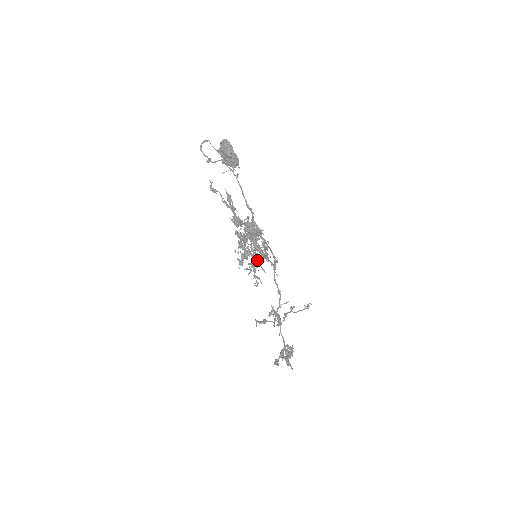
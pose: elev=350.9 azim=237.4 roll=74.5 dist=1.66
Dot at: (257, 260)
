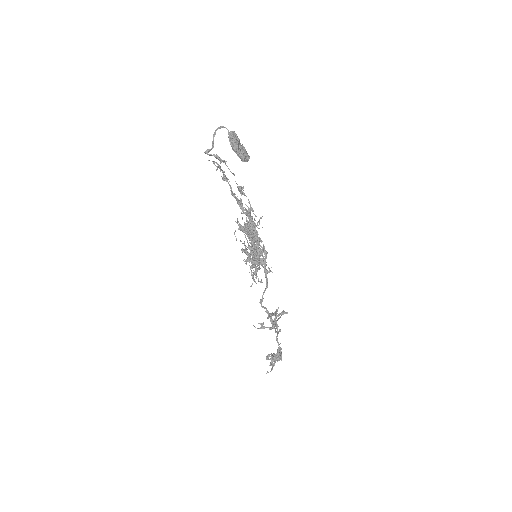
Dot at: occluded
